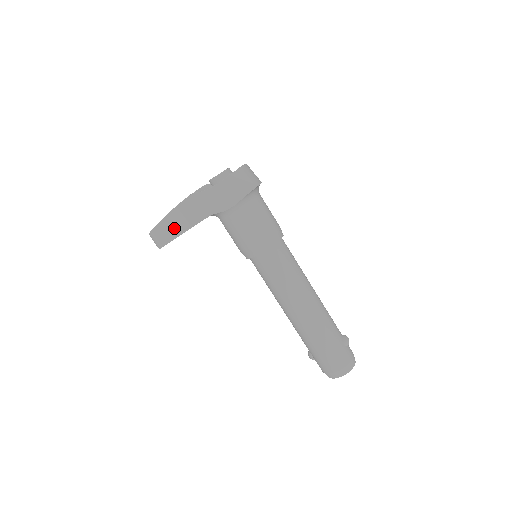
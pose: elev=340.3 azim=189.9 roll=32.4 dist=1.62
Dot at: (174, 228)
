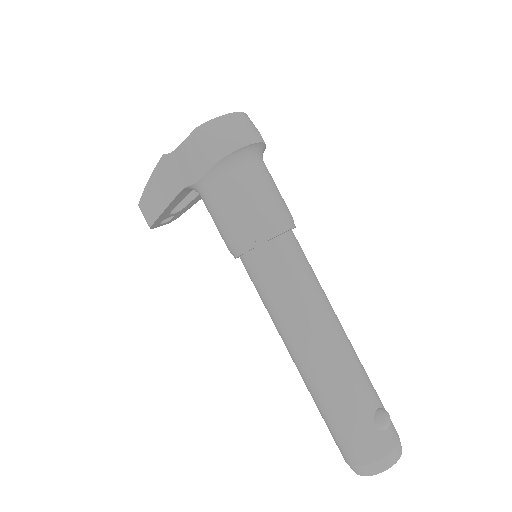
Dot at: (155, 203)
